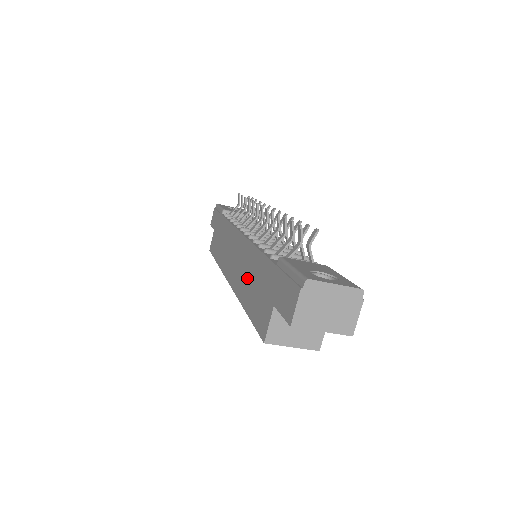
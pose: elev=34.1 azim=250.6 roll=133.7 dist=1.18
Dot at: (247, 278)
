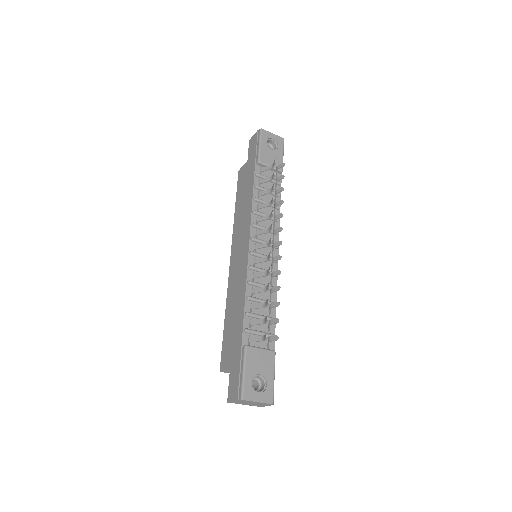
Dot at: (234, 302)
